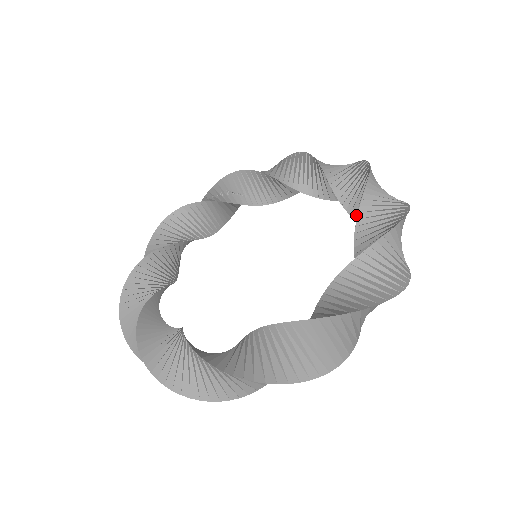
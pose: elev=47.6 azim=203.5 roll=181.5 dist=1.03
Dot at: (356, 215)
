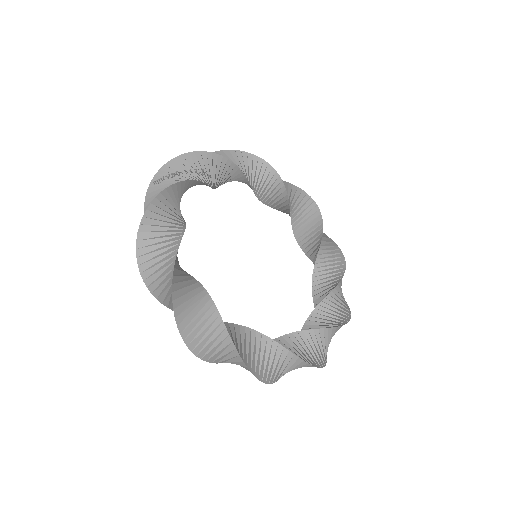
Dot at: (297, 231)
